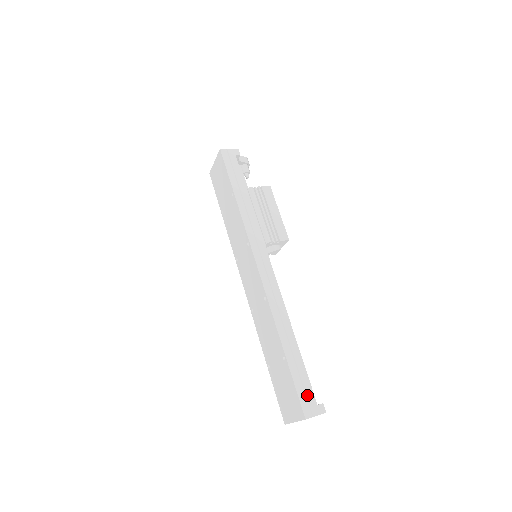
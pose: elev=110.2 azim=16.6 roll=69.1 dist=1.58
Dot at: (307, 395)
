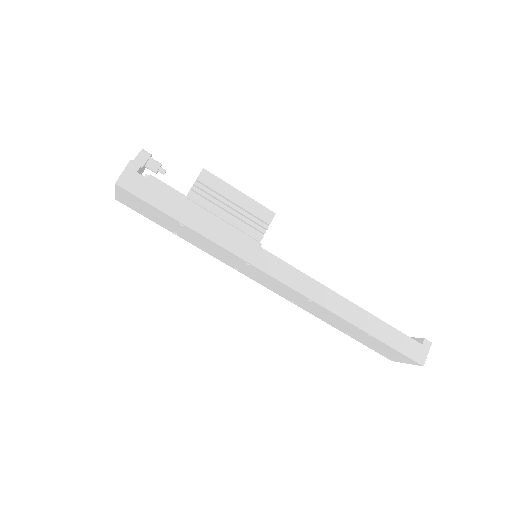
Dot at: (410, 346)
